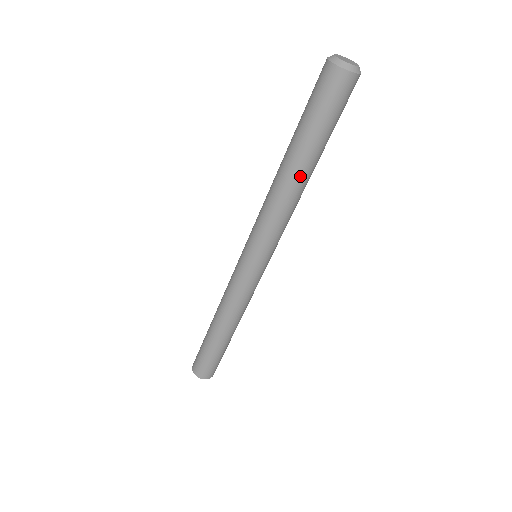
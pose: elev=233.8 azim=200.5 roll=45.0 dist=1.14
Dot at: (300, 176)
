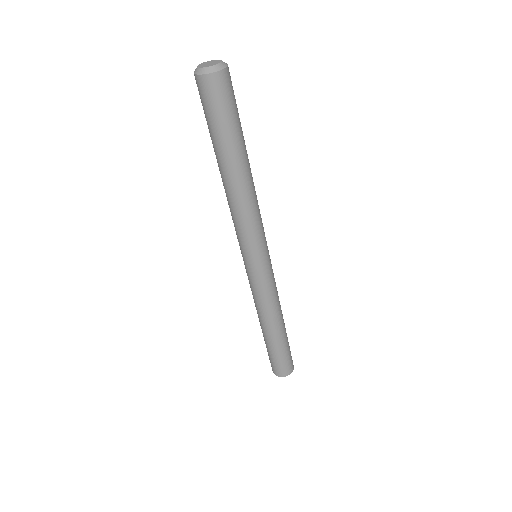
Dot at: (249, 170)
